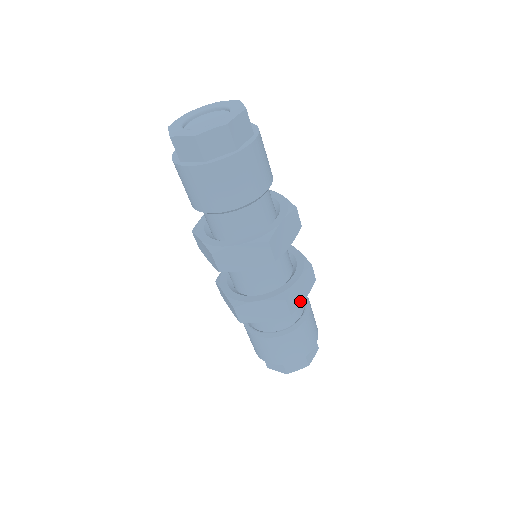
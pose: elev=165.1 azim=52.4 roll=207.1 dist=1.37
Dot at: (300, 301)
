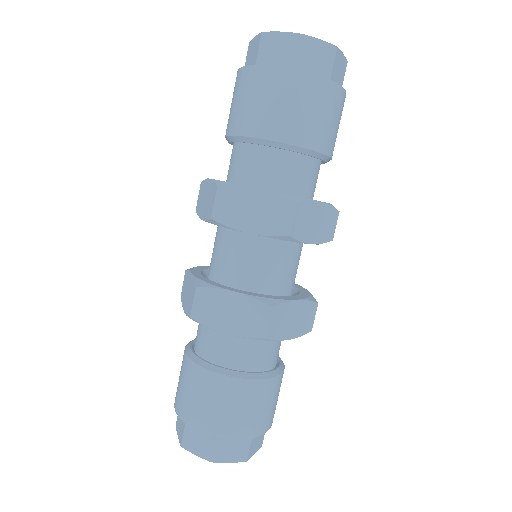
Dot at: occluded
